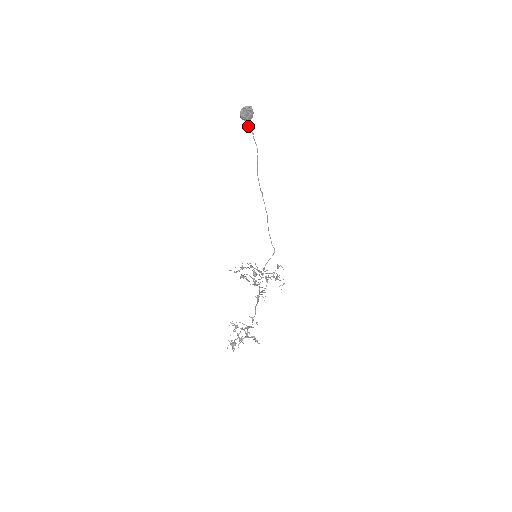
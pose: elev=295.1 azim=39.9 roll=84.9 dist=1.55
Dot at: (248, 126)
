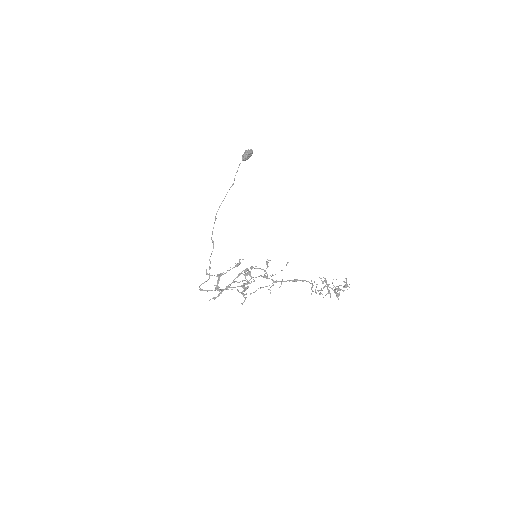
Dot at: occluded
